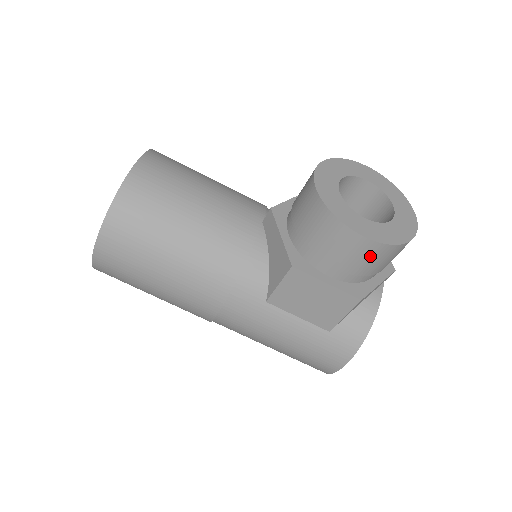
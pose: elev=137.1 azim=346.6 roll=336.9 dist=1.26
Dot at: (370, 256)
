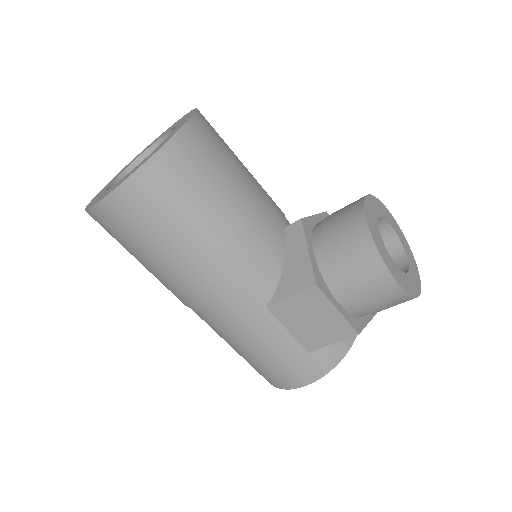
Dot at: (388, 299)
